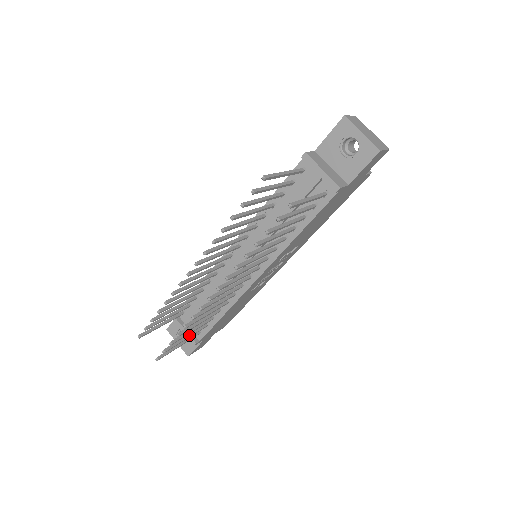
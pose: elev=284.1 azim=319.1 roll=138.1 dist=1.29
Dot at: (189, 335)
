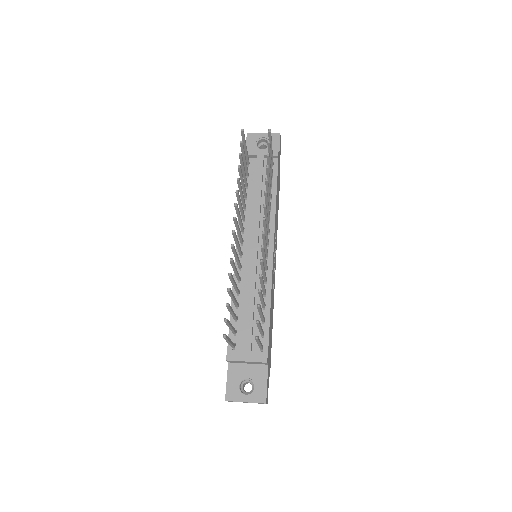
Dot at: occluded
